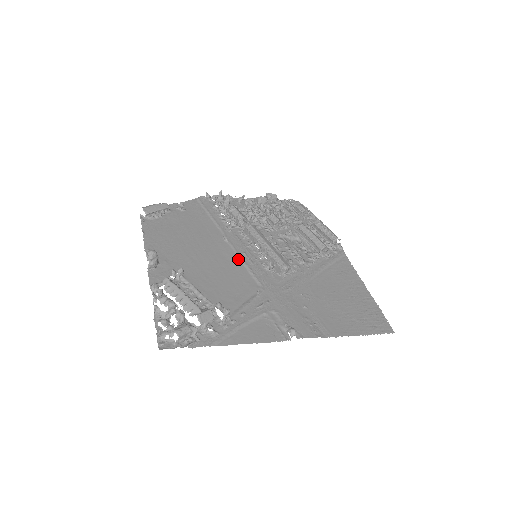
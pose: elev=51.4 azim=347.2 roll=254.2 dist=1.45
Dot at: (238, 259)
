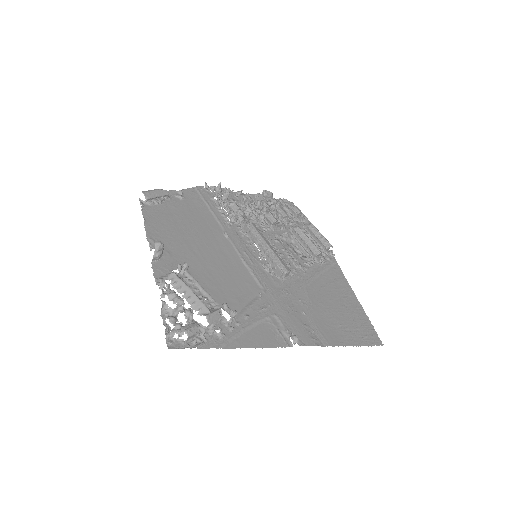
Dot at: (239, 257)
